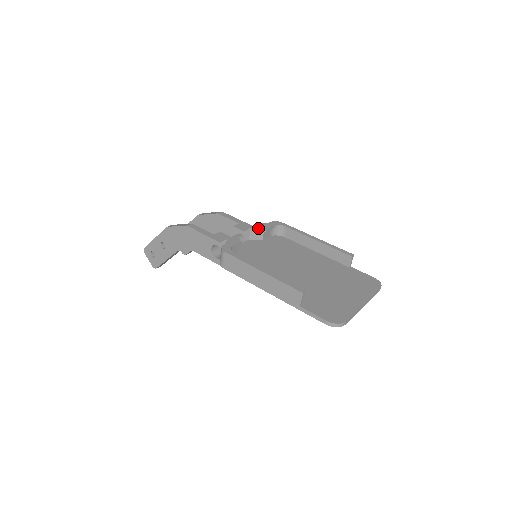
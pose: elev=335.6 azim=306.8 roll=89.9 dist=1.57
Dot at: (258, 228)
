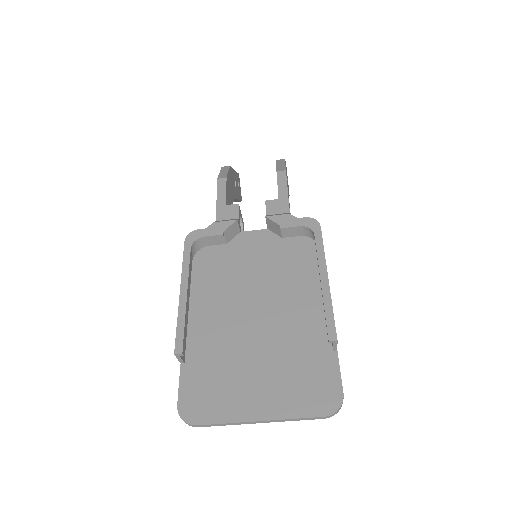
Dot at: (273, 221)
